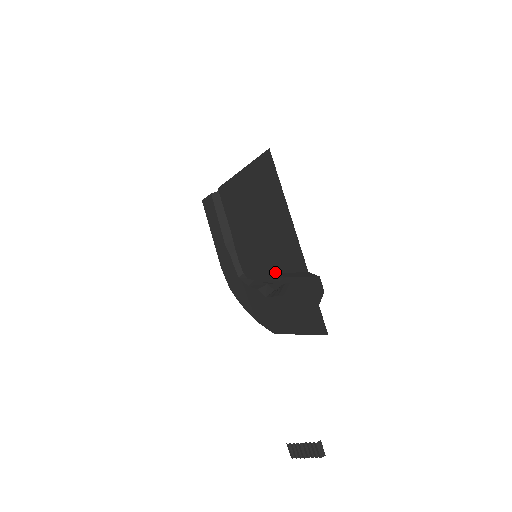
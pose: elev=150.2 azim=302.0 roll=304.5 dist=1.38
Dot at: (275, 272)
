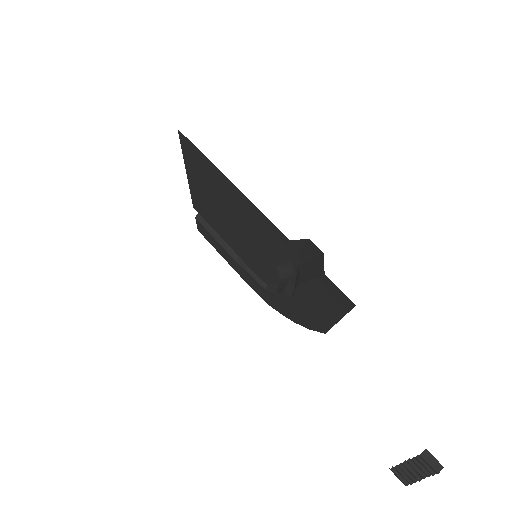
Dot at: (275, 262)
